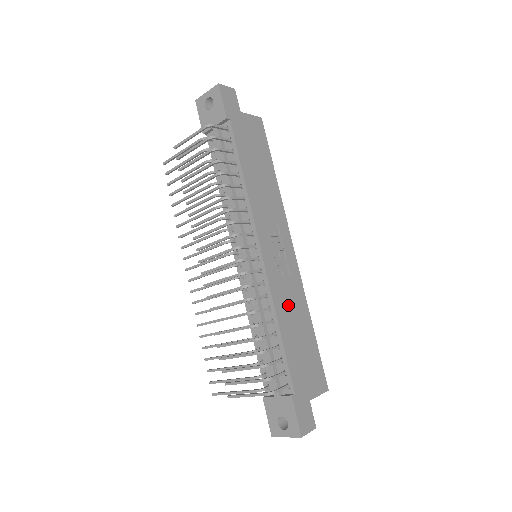
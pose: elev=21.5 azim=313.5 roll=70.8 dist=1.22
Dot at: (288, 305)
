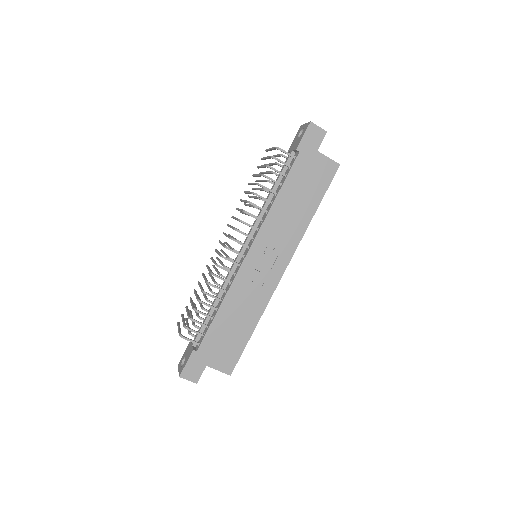
Dot at: (242, 300)
